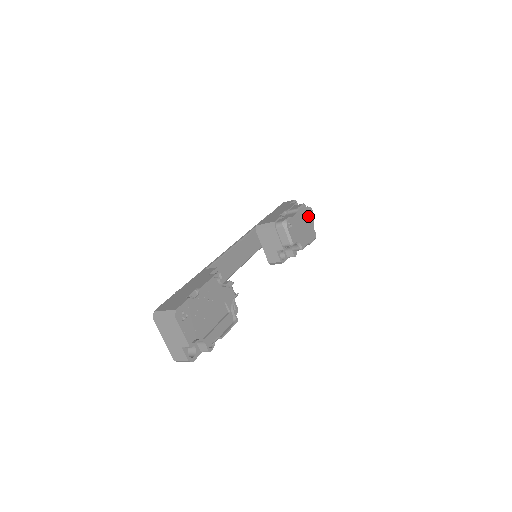
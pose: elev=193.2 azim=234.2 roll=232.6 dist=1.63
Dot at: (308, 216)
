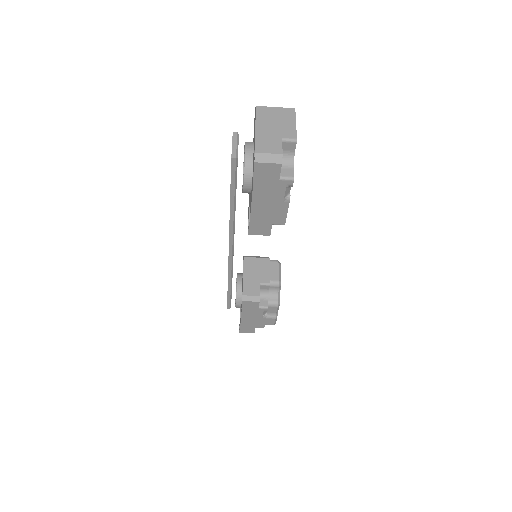
Dot at: occluded
